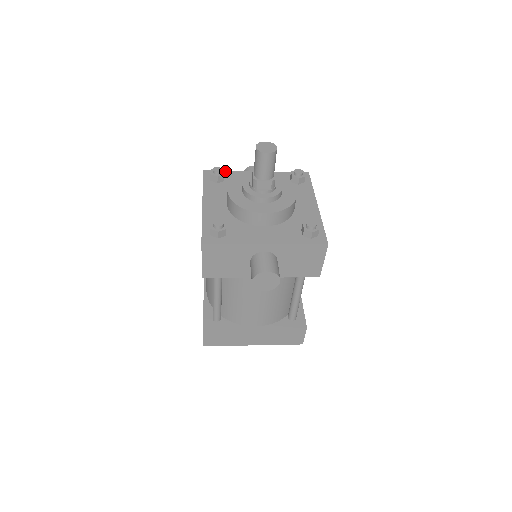
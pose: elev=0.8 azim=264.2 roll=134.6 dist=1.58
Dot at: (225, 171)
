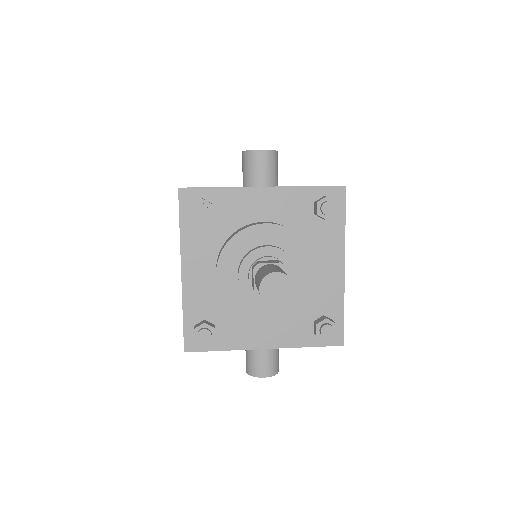
Dot at: (213, 189)
